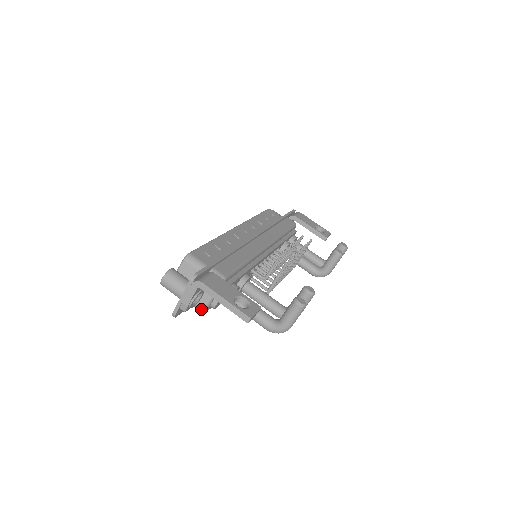
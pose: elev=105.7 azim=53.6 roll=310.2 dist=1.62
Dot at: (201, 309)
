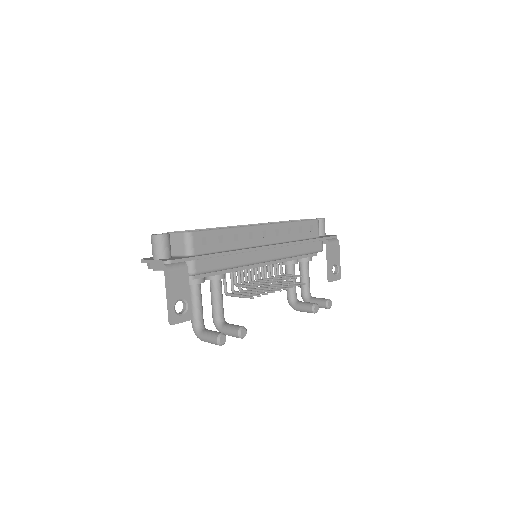
Dot at: occluded
